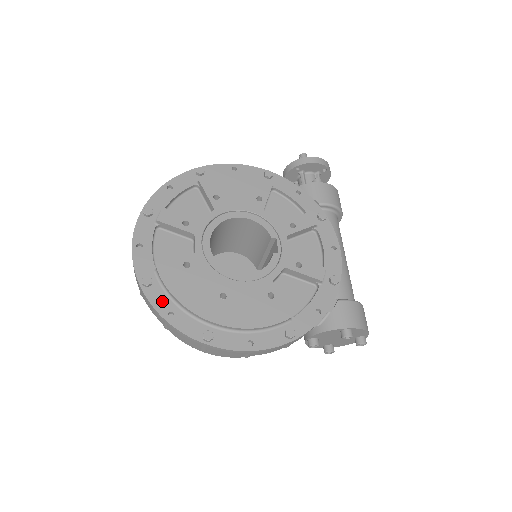
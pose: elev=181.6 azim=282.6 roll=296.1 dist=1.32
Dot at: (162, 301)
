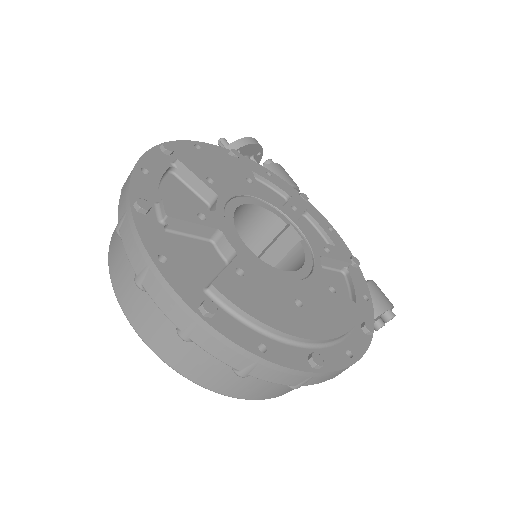
Dot at: (241, 332)
